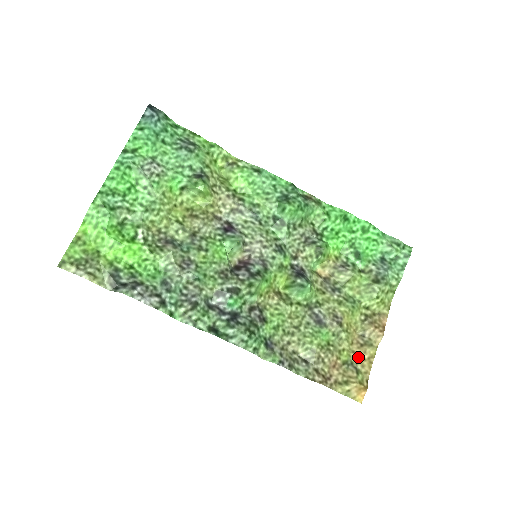
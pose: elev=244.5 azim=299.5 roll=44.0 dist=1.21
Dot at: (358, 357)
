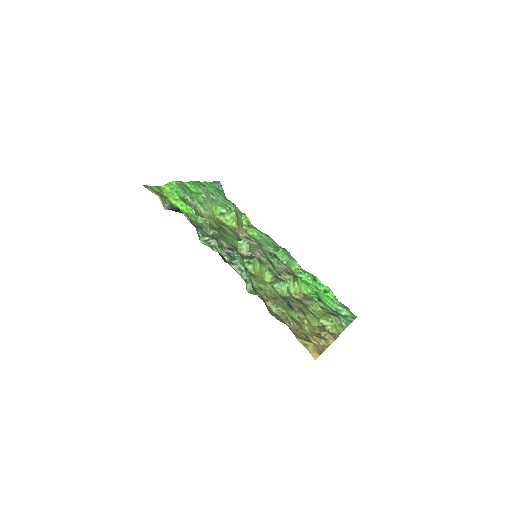
Dot at: (315, 341)
